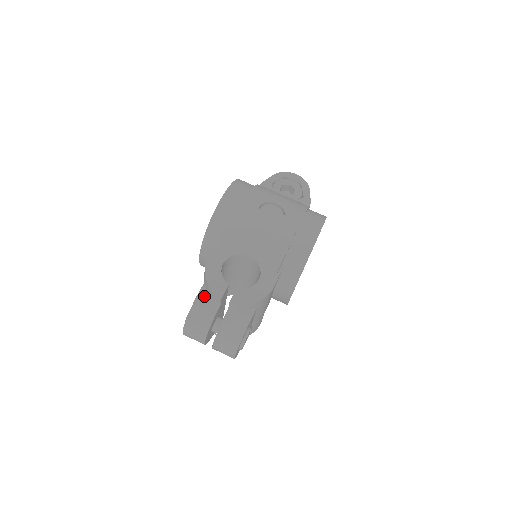
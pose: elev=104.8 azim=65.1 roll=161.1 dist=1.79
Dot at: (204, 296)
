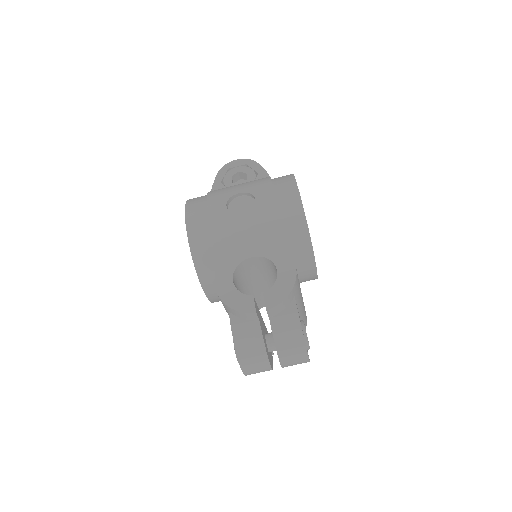
Dot at: (238, 324)
